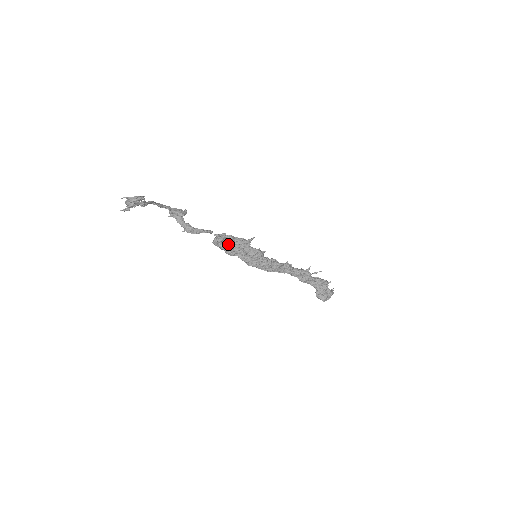
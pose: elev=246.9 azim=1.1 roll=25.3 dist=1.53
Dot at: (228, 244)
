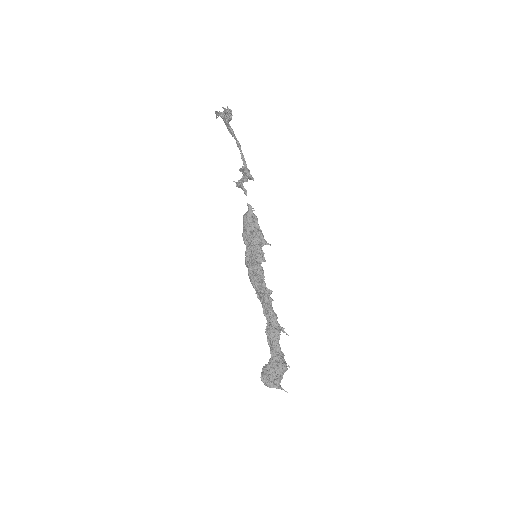
Dot at: (249, 224)
